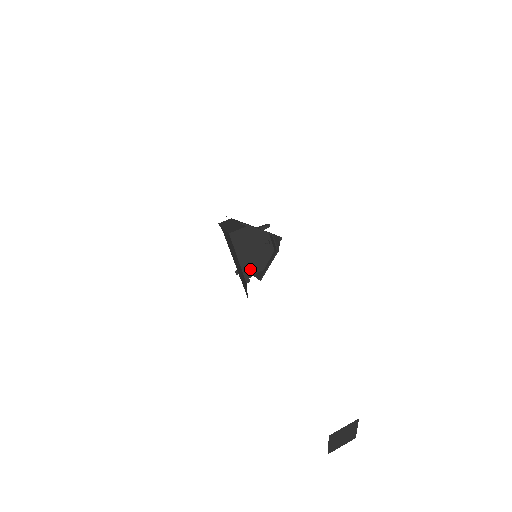
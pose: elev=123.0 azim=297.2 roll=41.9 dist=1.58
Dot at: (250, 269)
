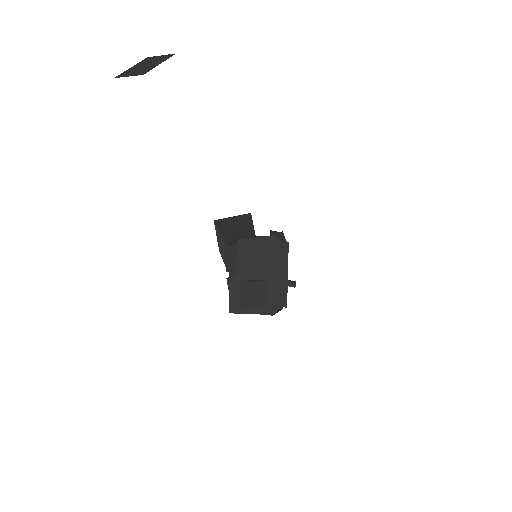
Dot at: occluded
